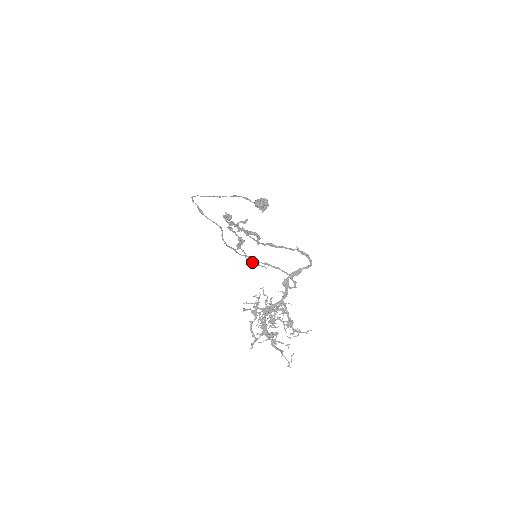
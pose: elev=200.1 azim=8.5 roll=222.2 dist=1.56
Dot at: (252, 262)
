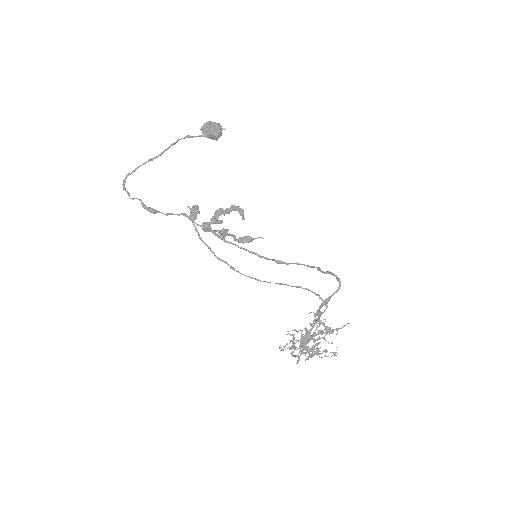
Dot at: (245, 242)
